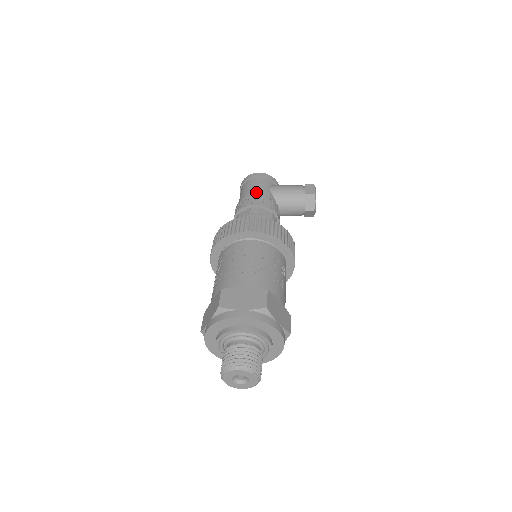
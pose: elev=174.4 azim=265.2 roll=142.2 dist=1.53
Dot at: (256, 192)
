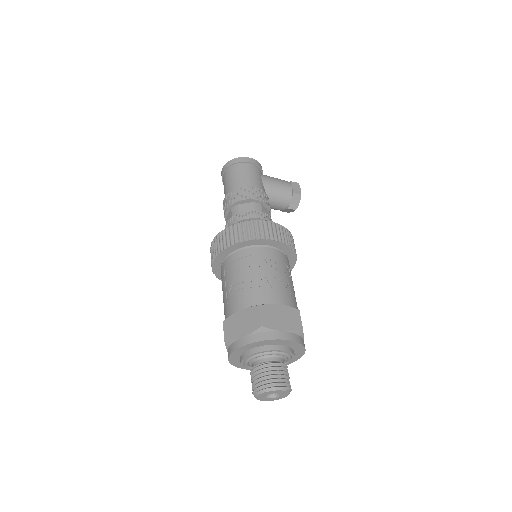
Dot at: (253, 183)
